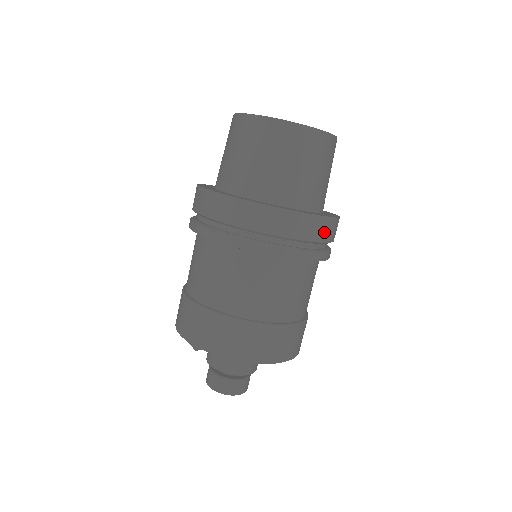
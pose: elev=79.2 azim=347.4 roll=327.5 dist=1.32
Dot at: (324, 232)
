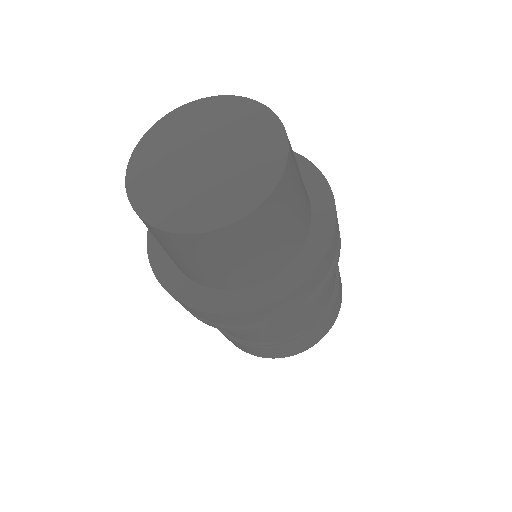
Dot at: (283, 307)
